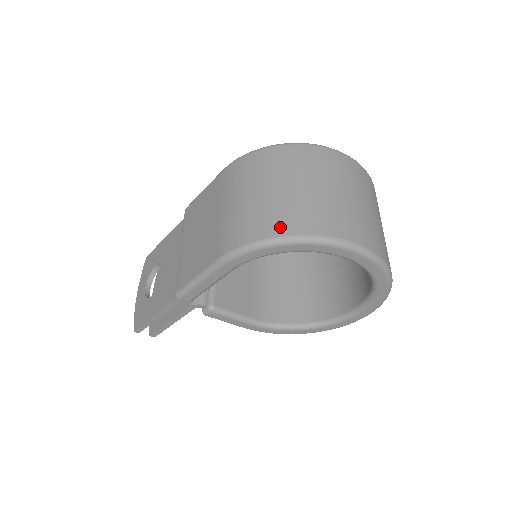
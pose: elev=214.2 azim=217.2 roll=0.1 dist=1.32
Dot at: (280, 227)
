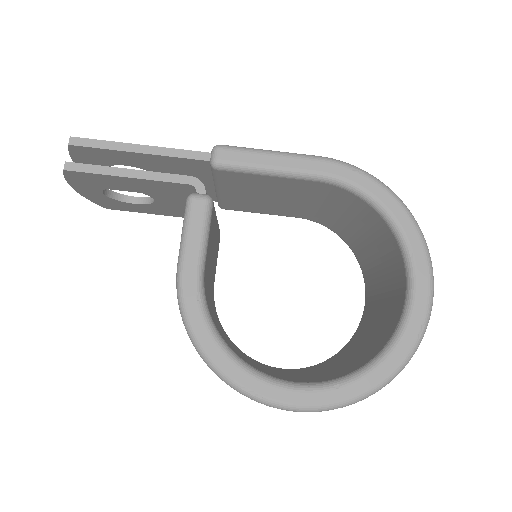
Dot at: occluded
